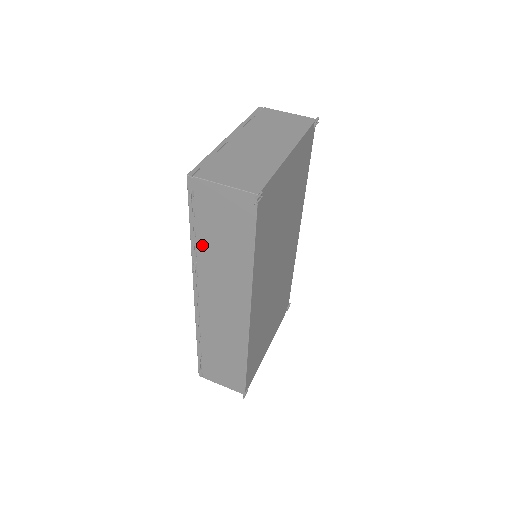
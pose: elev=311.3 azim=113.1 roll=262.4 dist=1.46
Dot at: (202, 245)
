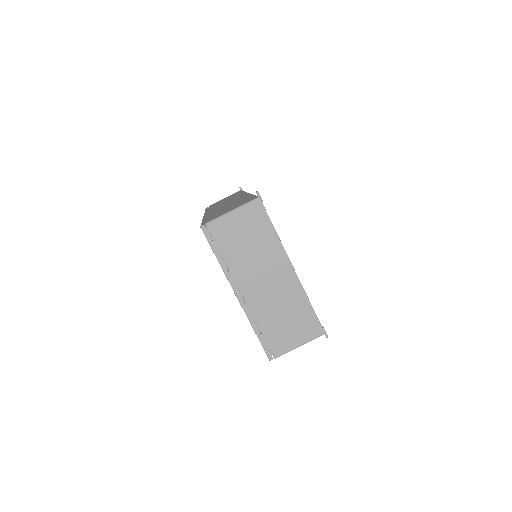
Dot at: occluded
